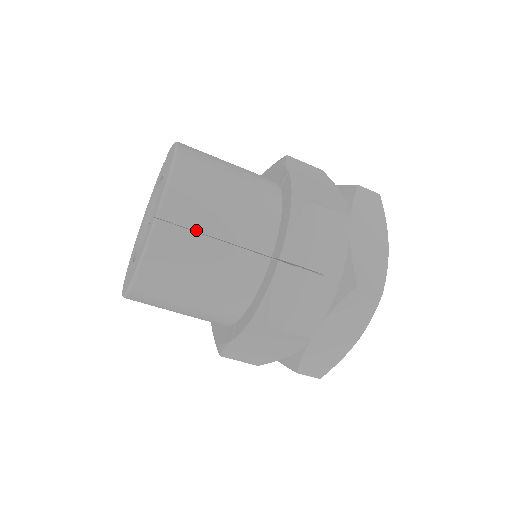
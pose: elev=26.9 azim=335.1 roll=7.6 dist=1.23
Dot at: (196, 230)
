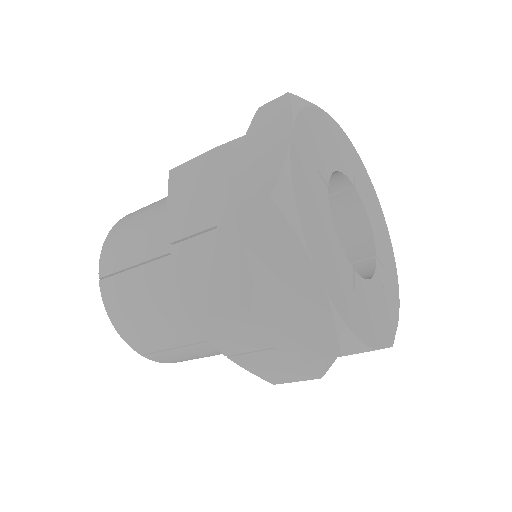
Dot at: (123, 269)
